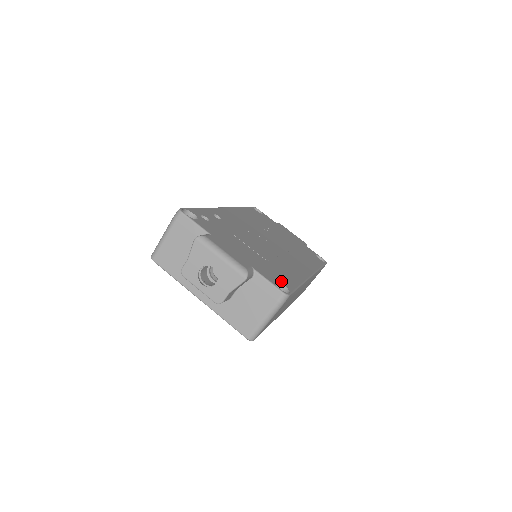
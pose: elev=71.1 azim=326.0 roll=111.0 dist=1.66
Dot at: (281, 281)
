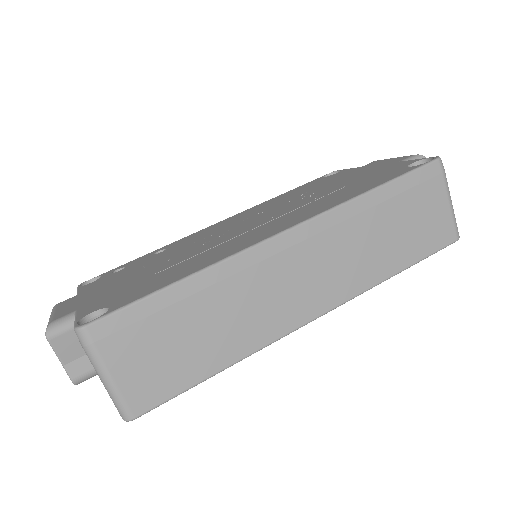
Dot at: (116, 302)
